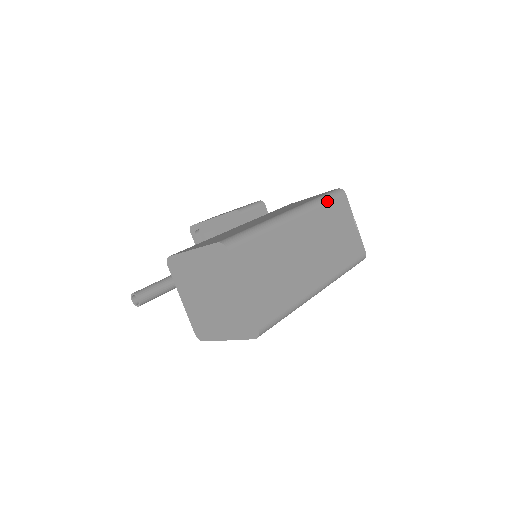
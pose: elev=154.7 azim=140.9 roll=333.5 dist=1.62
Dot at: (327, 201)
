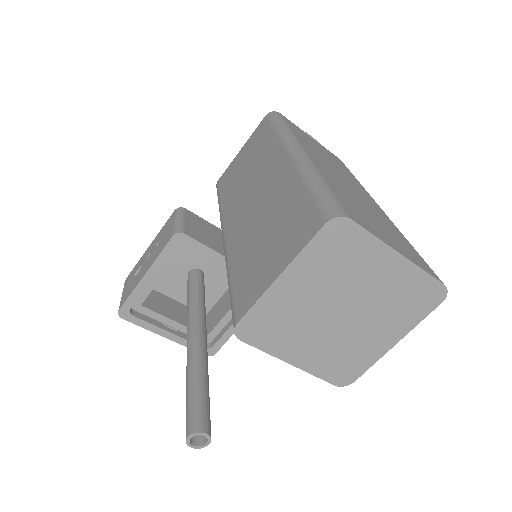
Dot at: (287, 125)
